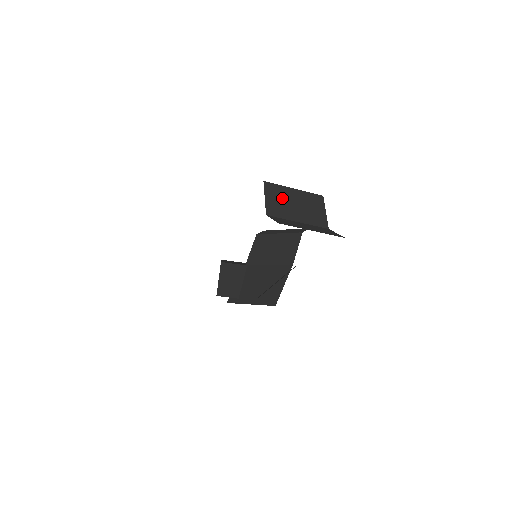
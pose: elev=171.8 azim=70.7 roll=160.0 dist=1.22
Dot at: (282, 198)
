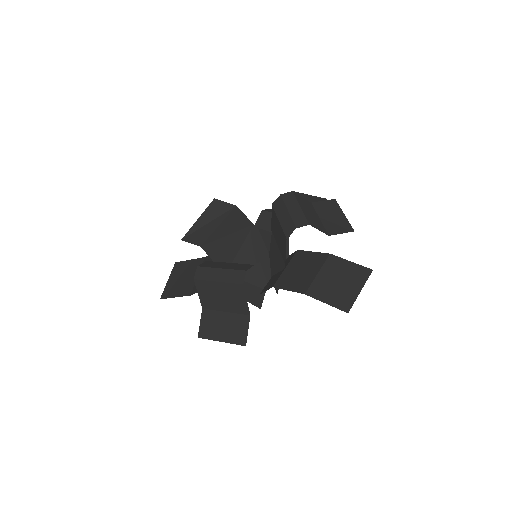
Dot at: (210, 293)
